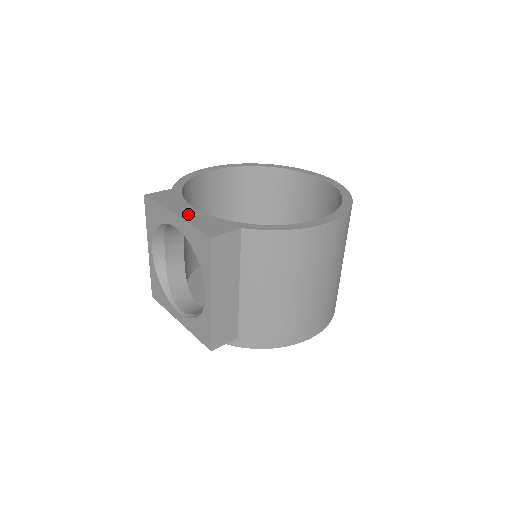
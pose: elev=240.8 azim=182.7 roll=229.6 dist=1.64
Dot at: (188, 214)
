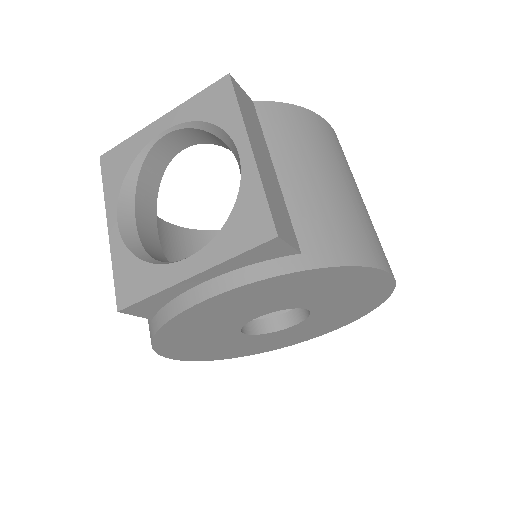
Dot at: occluded
